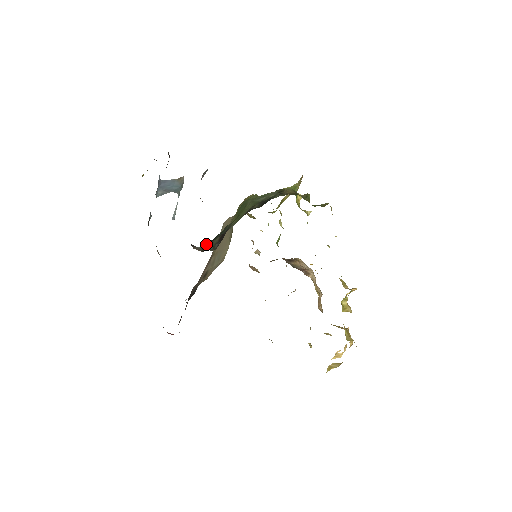
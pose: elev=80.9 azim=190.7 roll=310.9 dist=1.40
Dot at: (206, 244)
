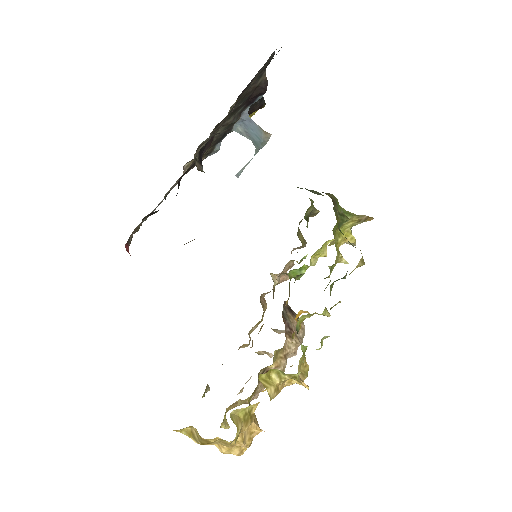
Dot at: occluded
